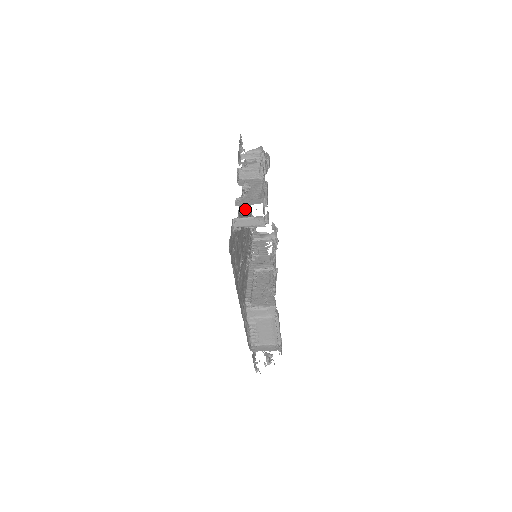
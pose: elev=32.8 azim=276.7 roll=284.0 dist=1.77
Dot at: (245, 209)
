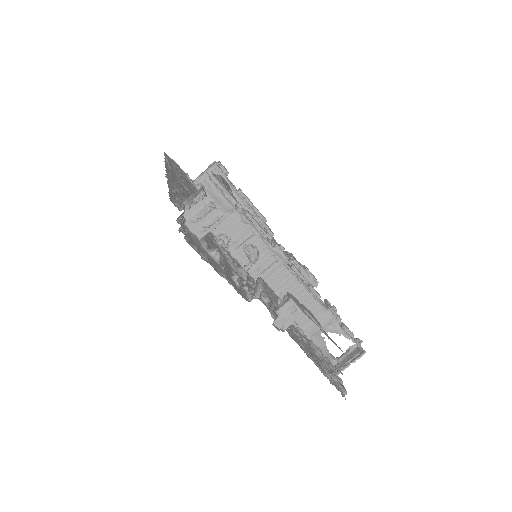
Dot at: occluded
